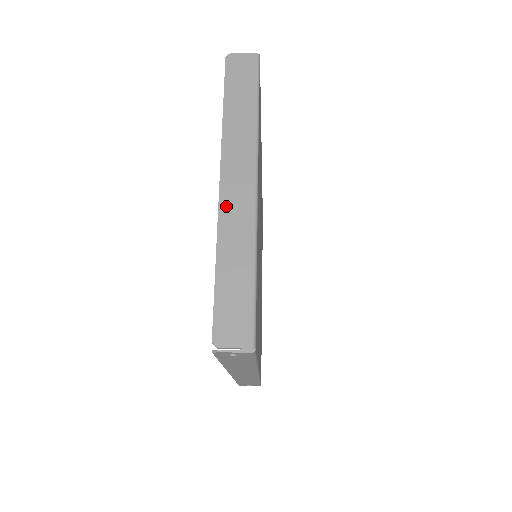
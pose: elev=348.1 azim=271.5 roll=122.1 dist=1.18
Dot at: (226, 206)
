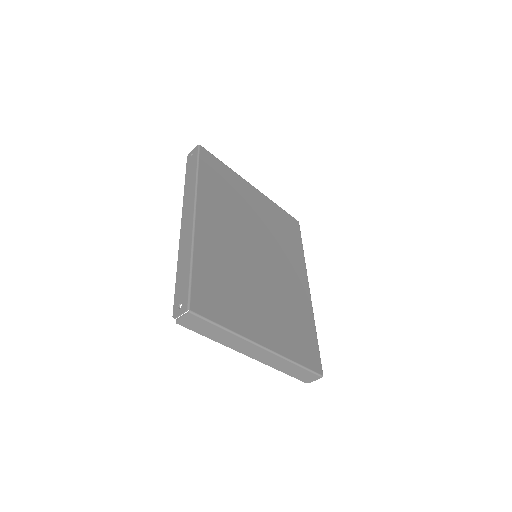
Dot at: occluded
